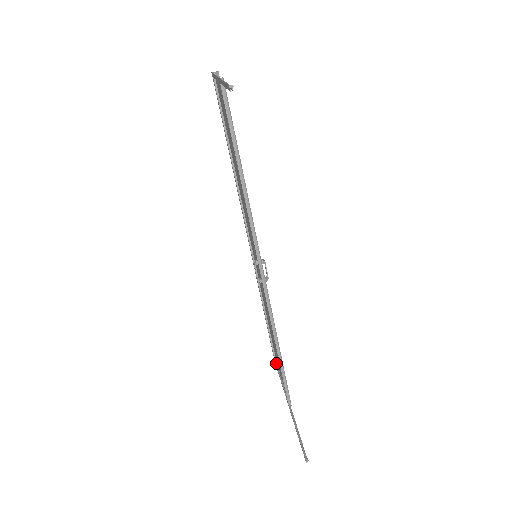
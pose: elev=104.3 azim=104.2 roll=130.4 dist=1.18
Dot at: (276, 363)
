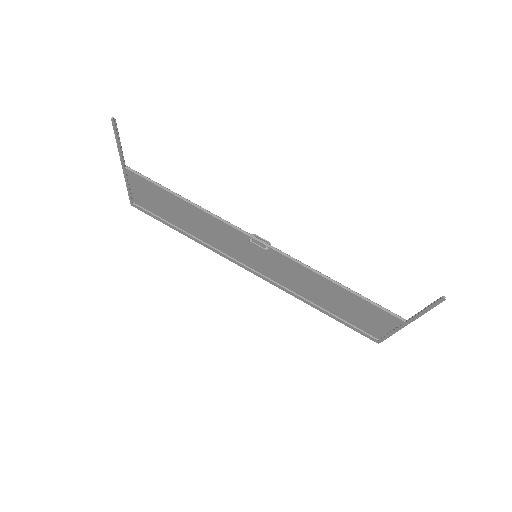
Dot at: (379, 341)
